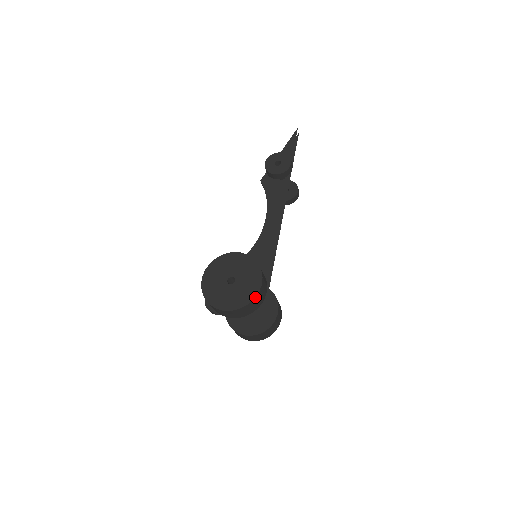
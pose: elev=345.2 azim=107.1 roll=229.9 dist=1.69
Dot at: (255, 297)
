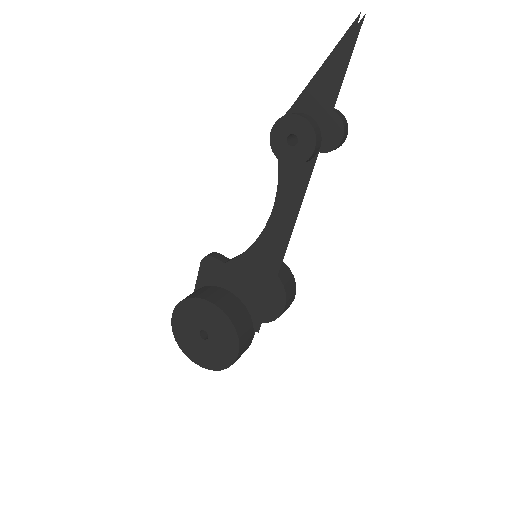
Dot at: (229, 366)
